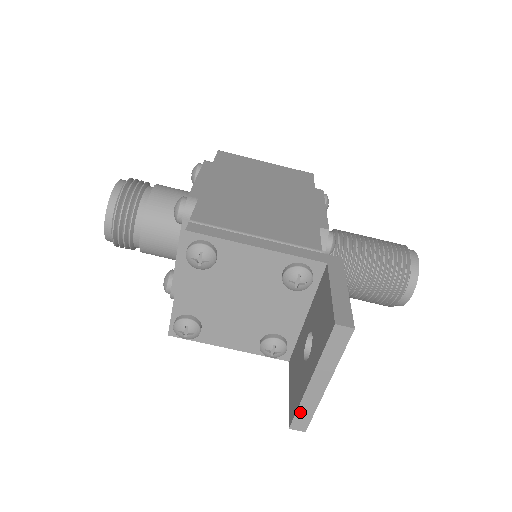
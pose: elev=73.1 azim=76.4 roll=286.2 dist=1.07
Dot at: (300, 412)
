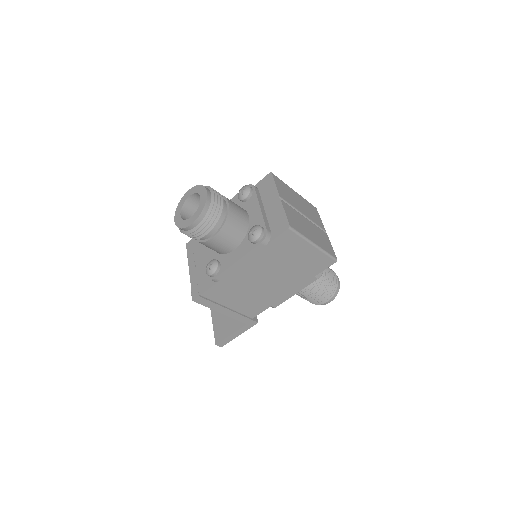
Dot at: occluded
